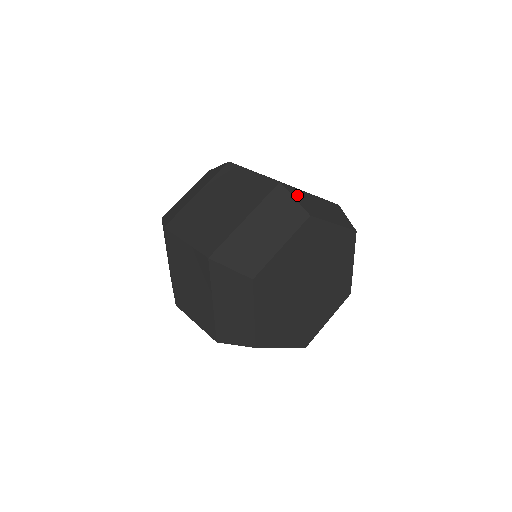
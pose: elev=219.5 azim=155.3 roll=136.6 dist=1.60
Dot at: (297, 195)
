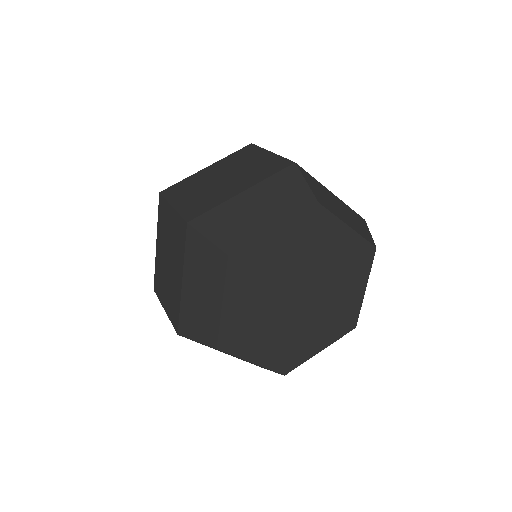
Dot at: (213, 225)
